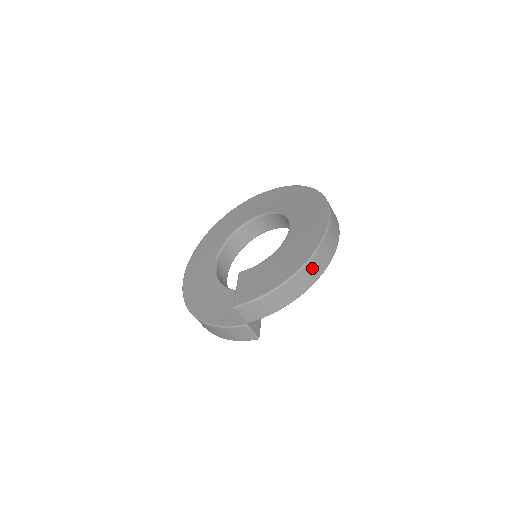
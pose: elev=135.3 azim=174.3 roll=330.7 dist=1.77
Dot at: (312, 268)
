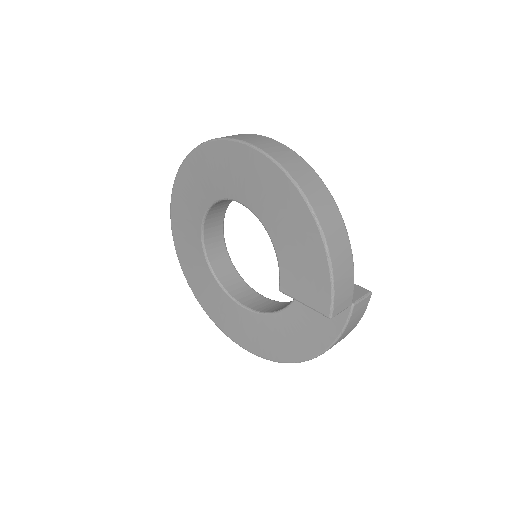
Dot at: (314, 194)
